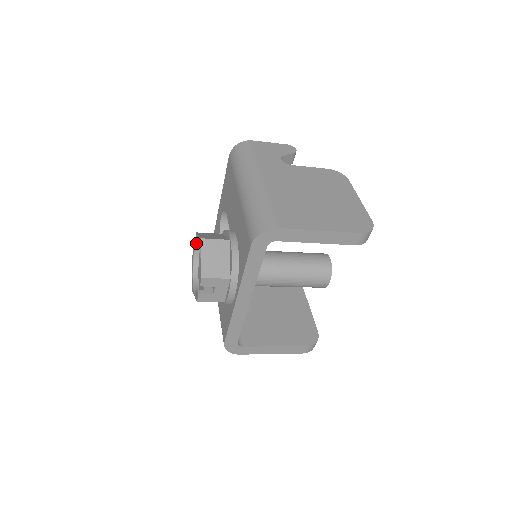
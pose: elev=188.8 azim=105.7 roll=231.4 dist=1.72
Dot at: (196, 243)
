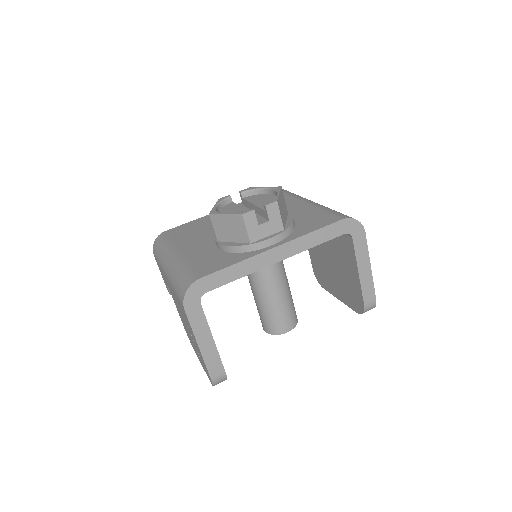
Dot at: (241, 193)
